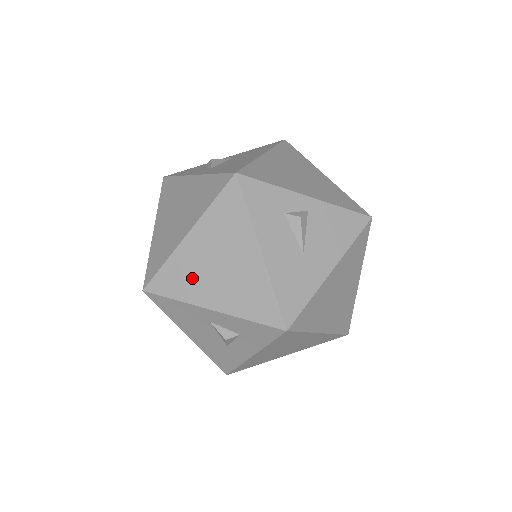
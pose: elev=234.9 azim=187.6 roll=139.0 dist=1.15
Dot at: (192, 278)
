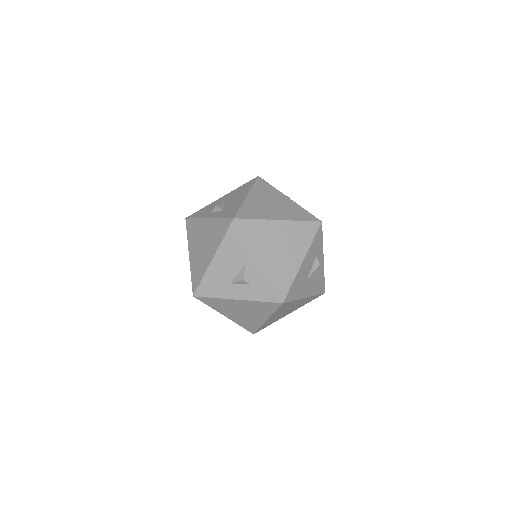
Dot at: (264, 239)
